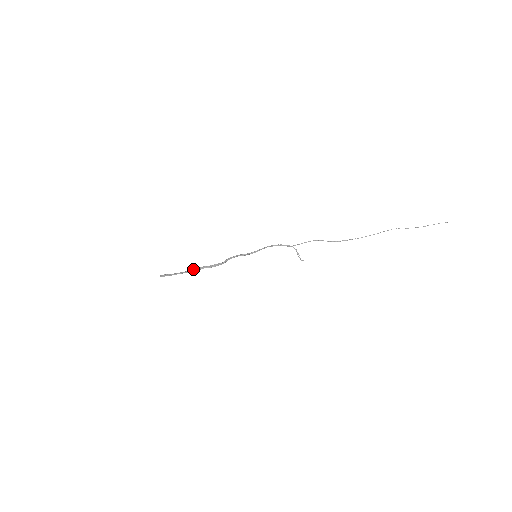
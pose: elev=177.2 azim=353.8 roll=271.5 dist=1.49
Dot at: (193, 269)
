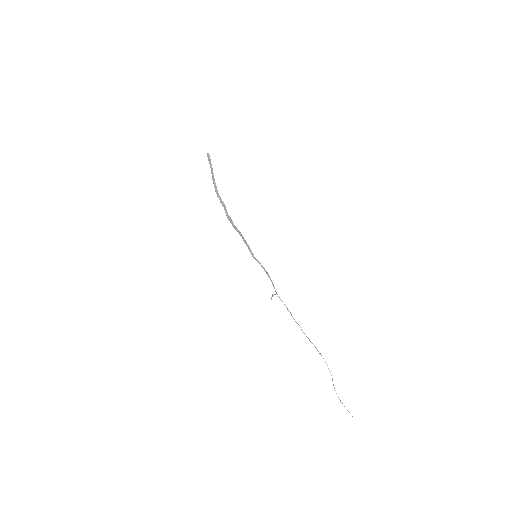
Dot at: occluded
